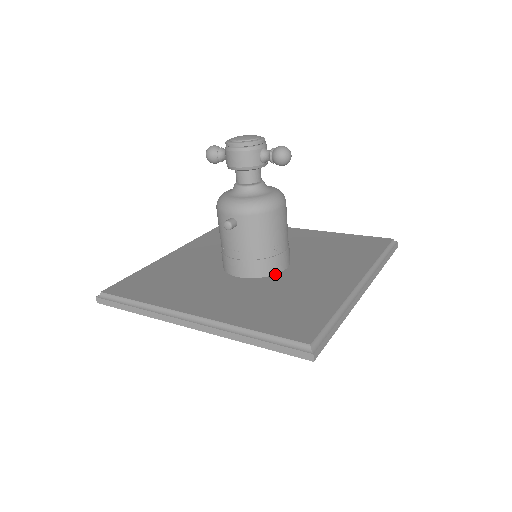
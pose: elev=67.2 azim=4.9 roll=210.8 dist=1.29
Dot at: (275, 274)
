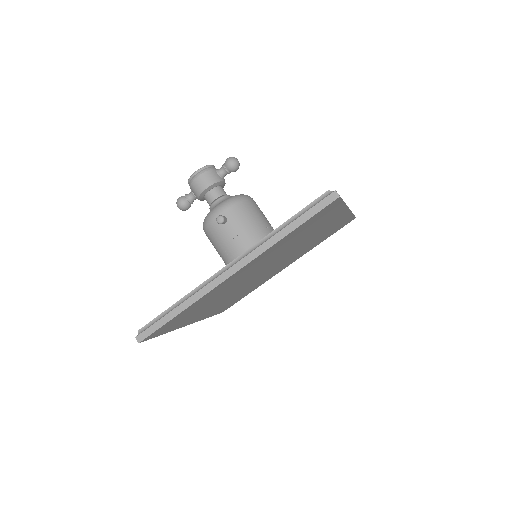
Dot at: occluded
